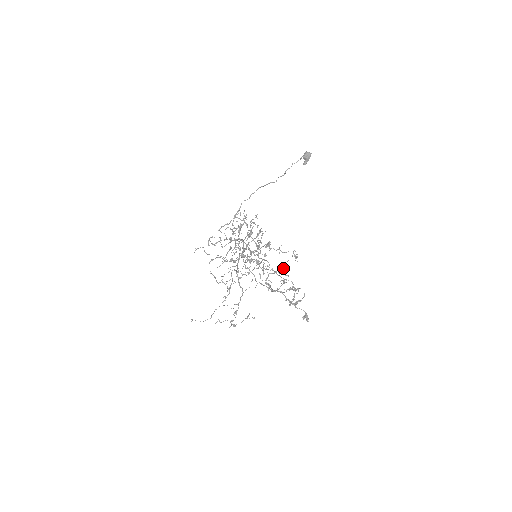
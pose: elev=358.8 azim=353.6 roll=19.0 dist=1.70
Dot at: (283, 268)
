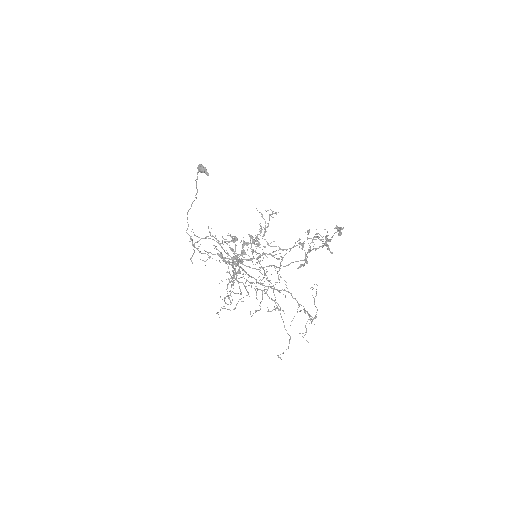
Dot at: occluded
